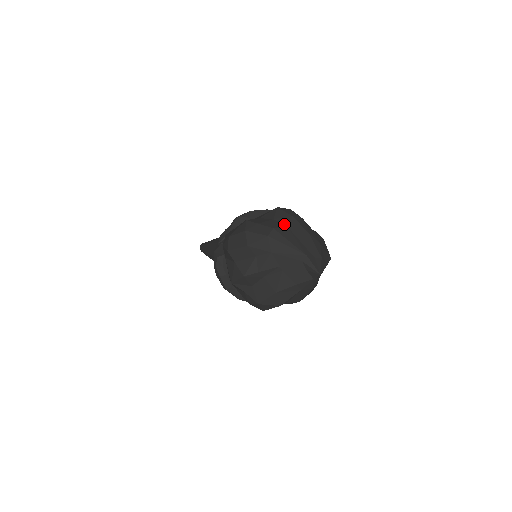
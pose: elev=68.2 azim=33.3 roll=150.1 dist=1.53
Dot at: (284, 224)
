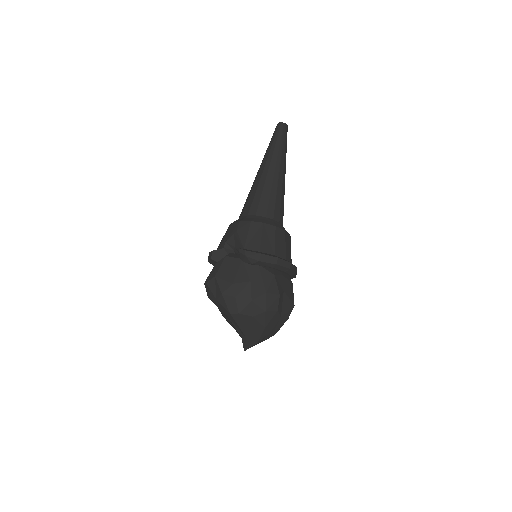
Dot at: (253, 312)
